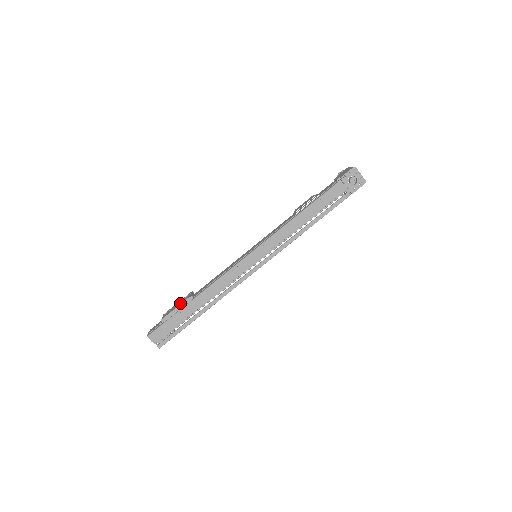
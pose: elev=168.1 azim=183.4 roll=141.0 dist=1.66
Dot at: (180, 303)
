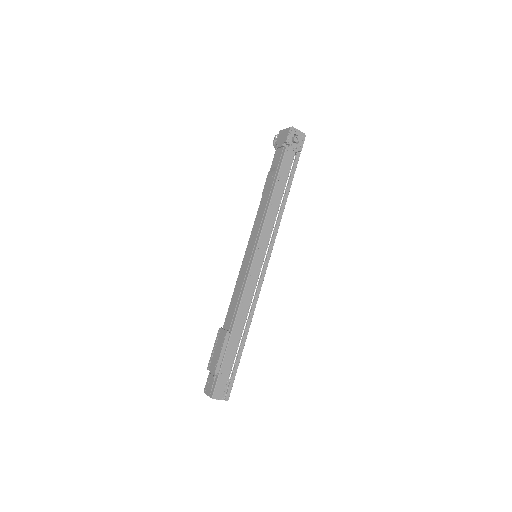
Dot at: (221, 345)
